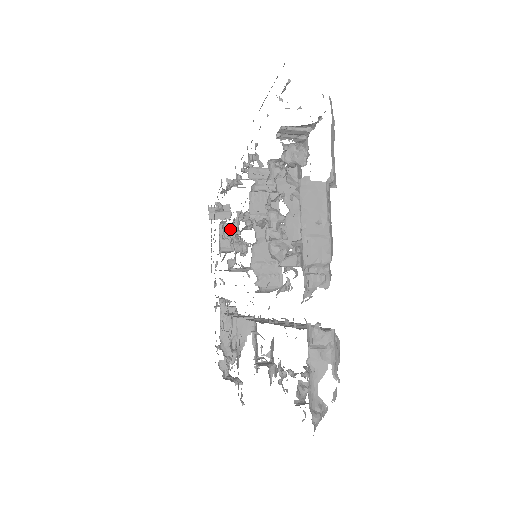
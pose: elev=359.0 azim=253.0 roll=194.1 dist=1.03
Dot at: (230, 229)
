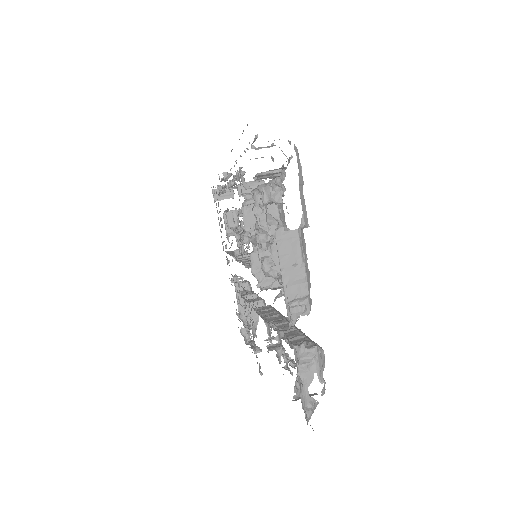
Dot at: (233, 215)
